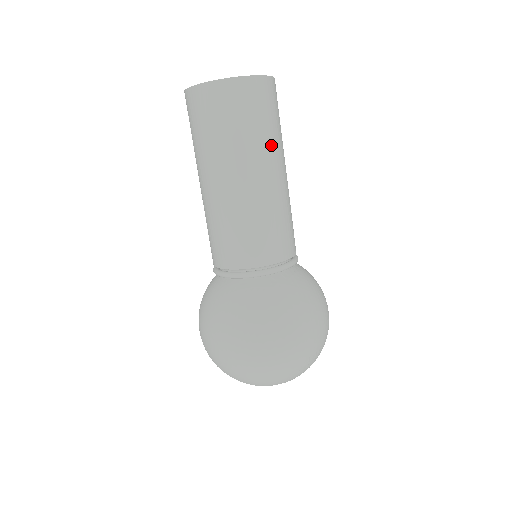
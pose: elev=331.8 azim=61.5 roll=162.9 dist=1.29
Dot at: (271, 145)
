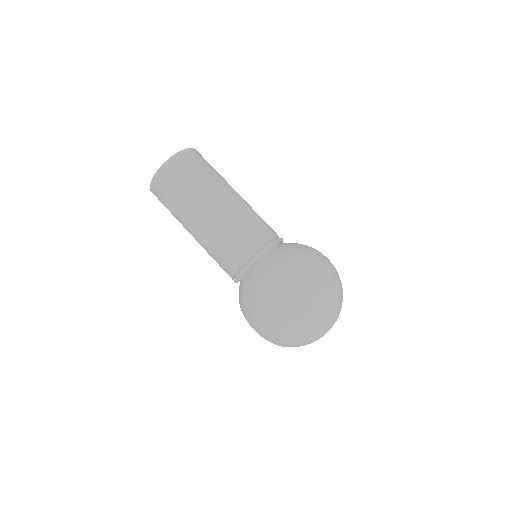
Dot at: (223, 179)
